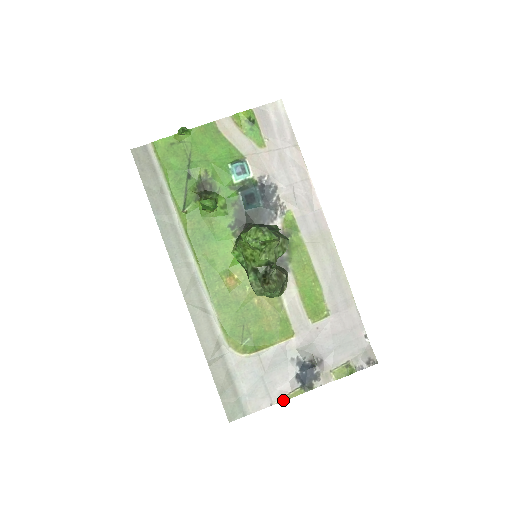
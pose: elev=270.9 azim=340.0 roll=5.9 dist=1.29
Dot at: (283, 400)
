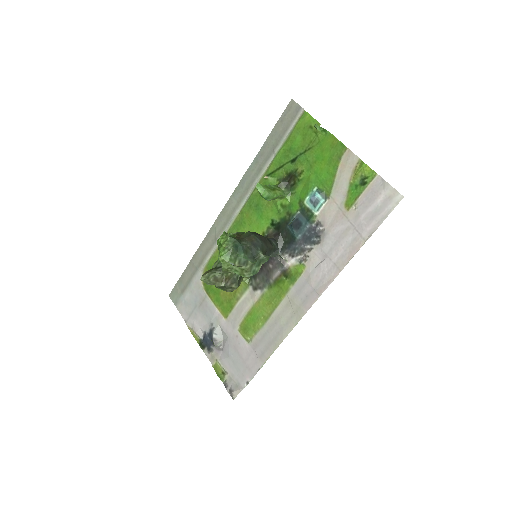
Dot at: (190, 329)
